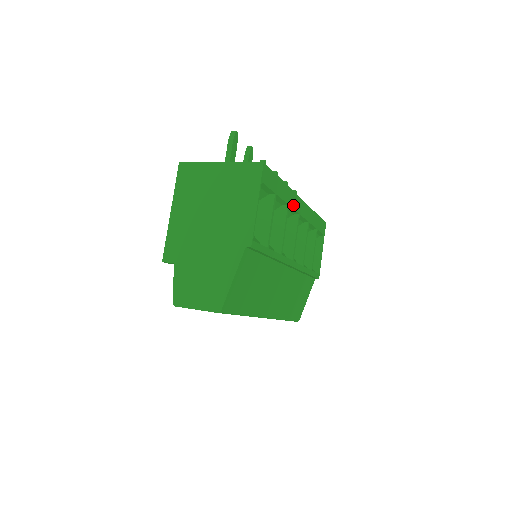
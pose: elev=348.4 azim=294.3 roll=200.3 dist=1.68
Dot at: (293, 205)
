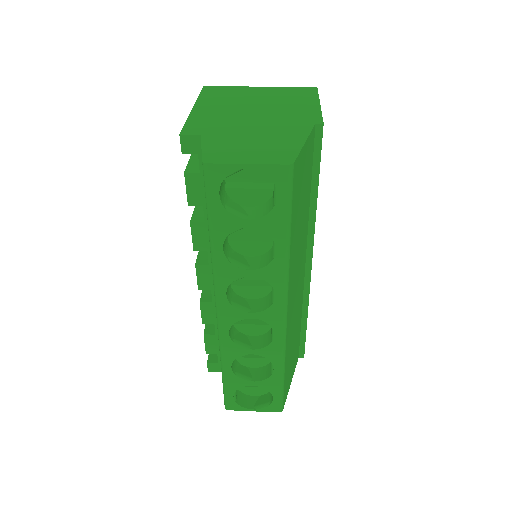
Dot at: occluded
